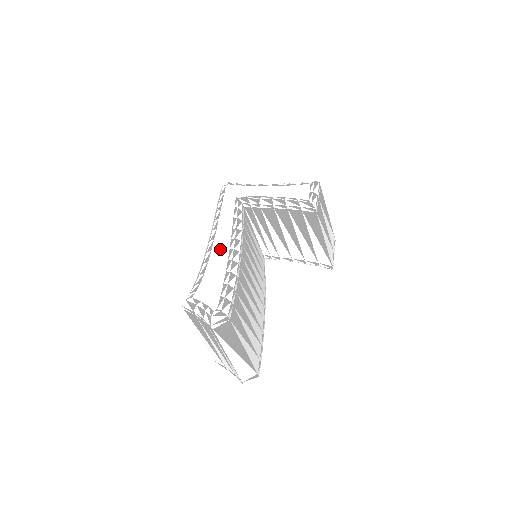
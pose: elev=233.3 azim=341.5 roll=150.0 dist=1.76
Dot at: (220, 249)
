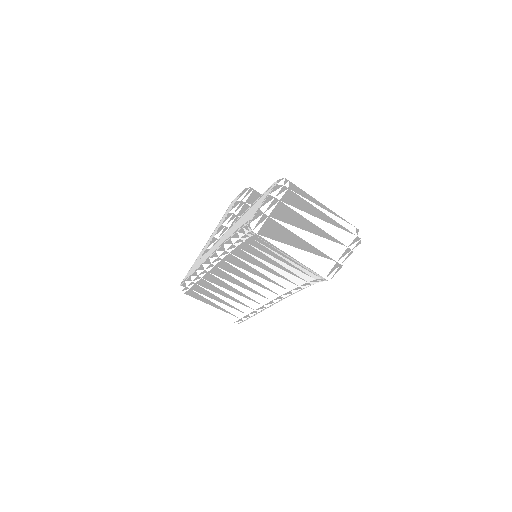
Dot at: (229, 233)
